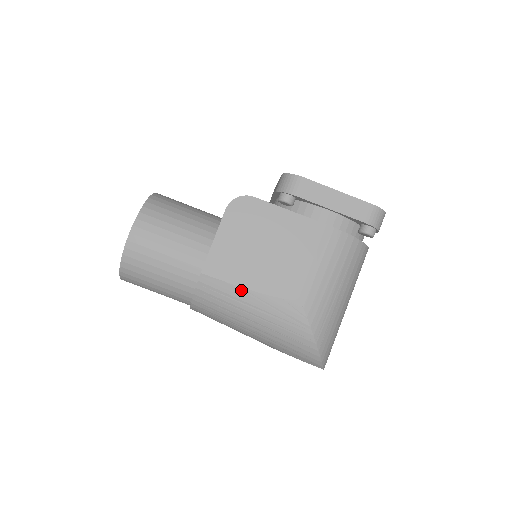
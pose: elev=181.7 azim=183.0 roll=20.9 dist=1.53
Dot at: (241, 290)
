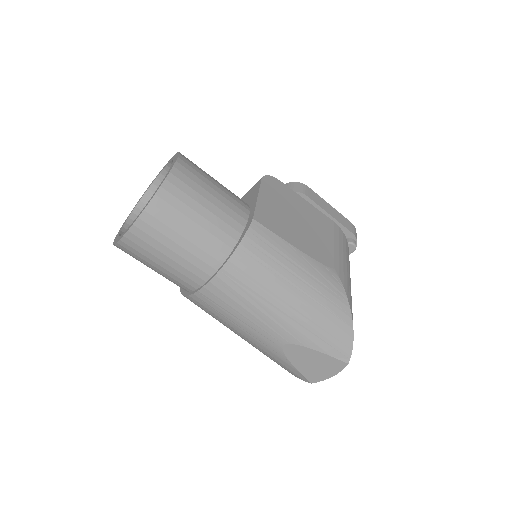
Dot at: (289, 246)
